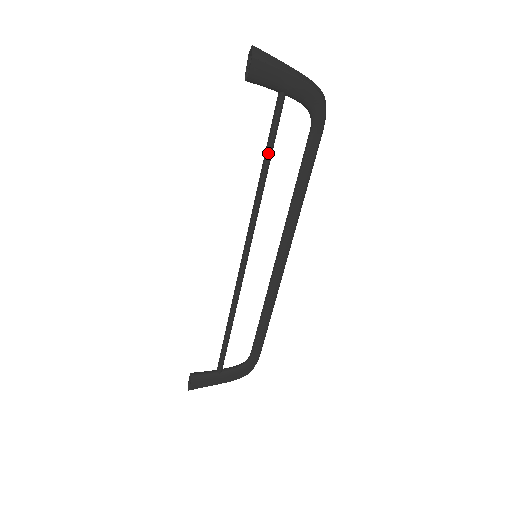
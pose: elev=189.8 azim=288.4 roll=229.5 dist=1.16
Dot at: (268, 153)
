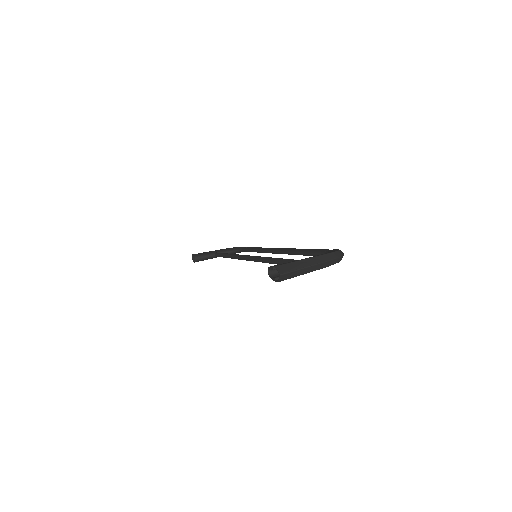
Dot at: occluded
